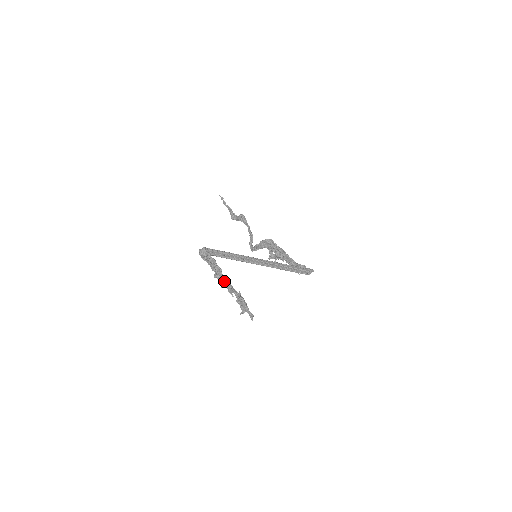
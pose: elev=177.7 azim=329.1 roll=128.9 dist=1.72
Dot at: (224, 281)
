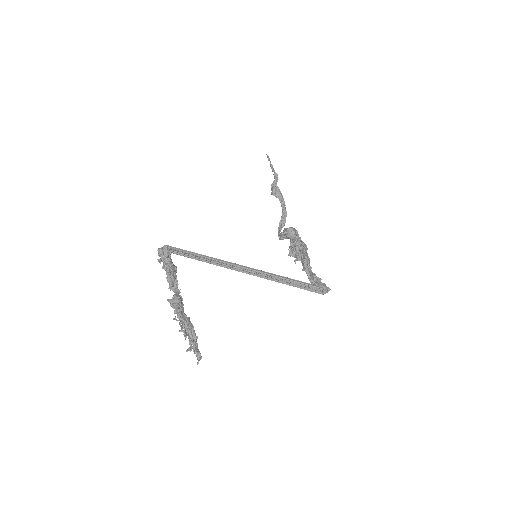
Dot at: (172, 300)
